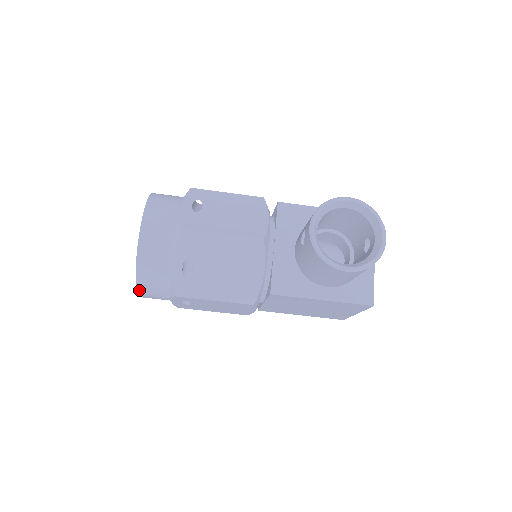
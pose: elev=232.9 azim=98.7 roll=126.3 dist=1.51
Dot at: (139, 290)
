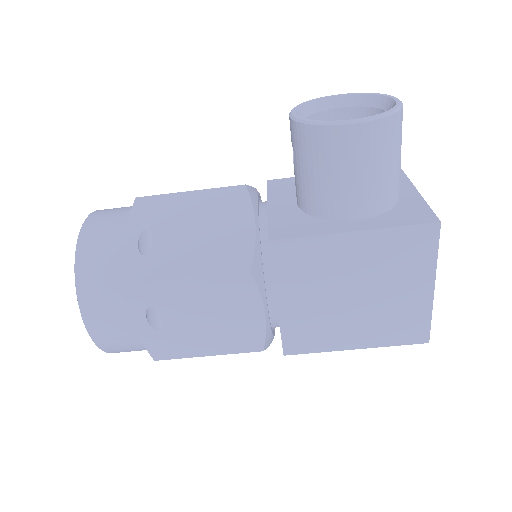
Dot at: (82, 305)
